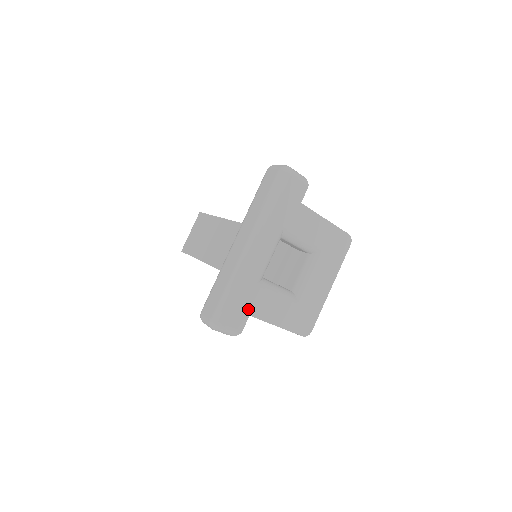
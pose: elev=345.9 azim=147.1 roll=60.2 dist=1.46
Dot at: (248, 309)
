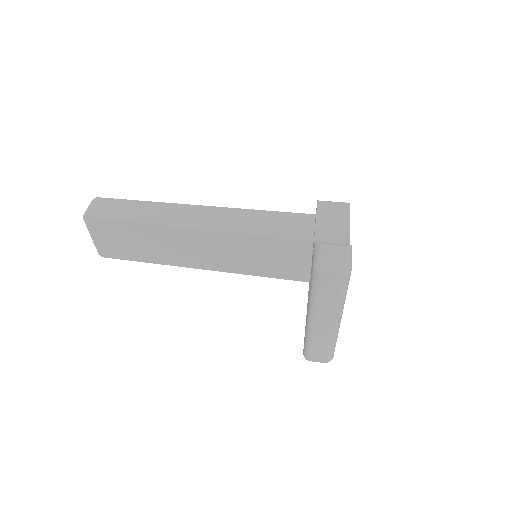
Dot at: occluded
